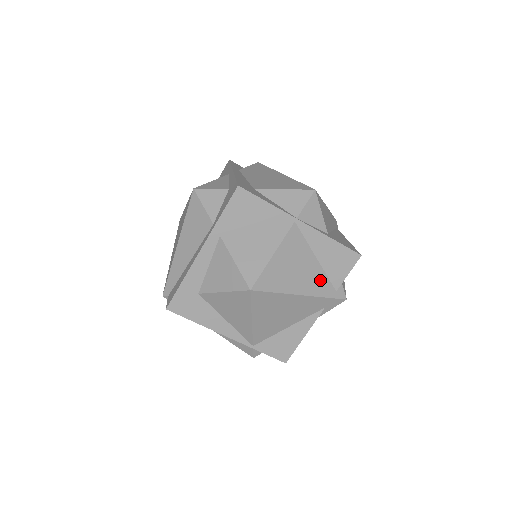
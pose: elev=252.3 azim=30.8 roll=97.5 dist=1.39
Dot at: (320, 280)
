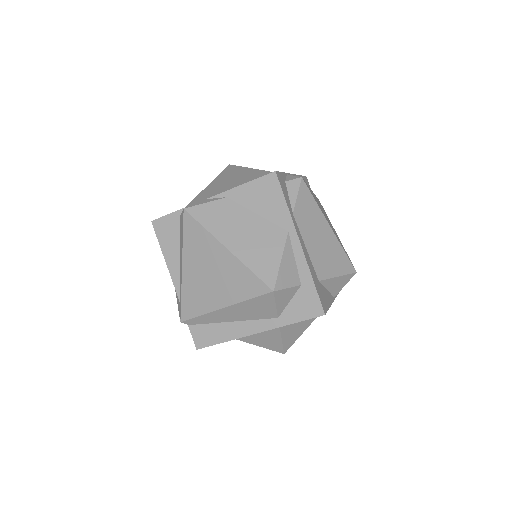
Dot at: occluded
